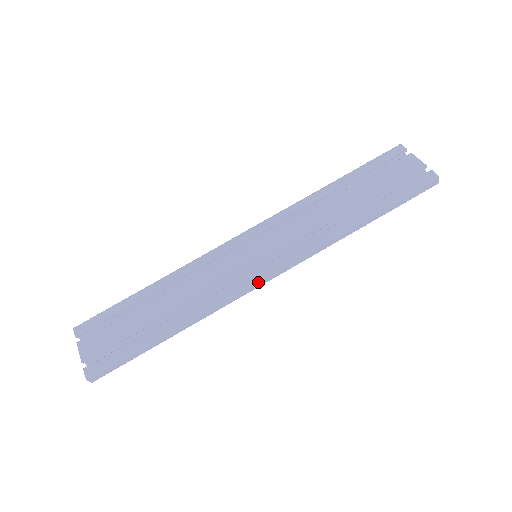
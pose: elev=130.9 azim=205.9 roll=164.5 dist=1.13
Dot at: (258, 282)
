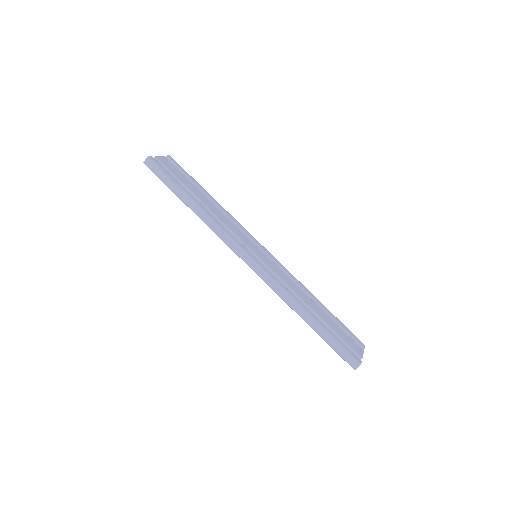
Dot at: (244, 253)
